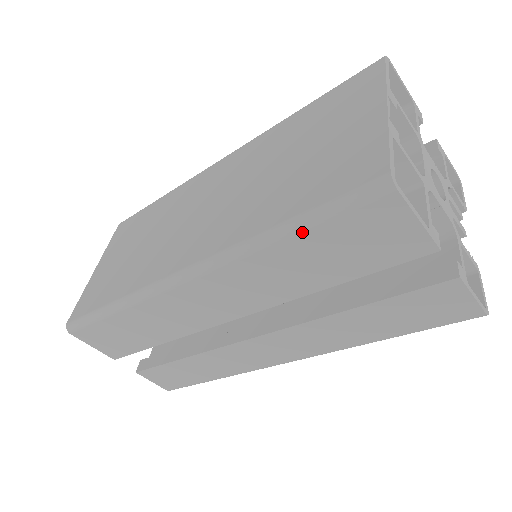
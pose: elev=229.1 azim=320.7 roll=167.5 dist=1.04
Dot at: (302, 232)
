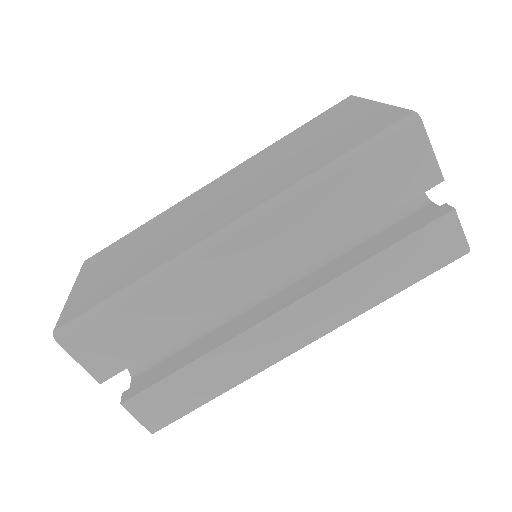
Dot at: (350, 165)
